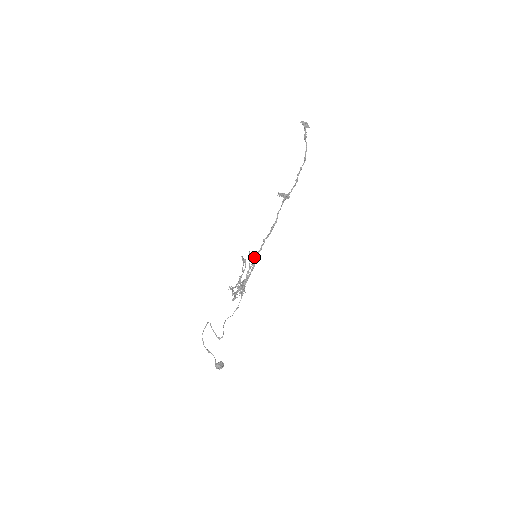
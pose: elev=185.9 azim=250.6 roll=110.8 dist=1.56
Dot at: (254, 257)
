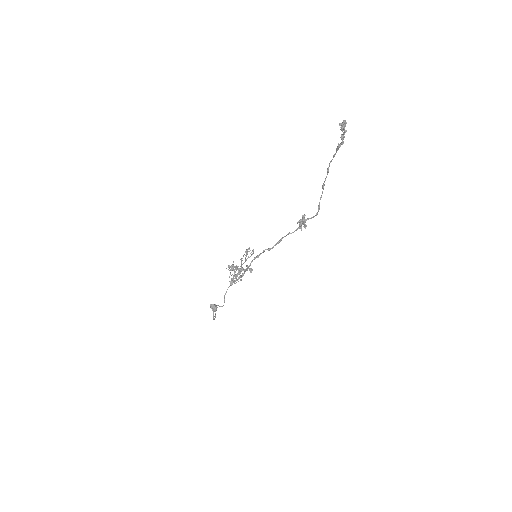
Dot at: (249, 251)
